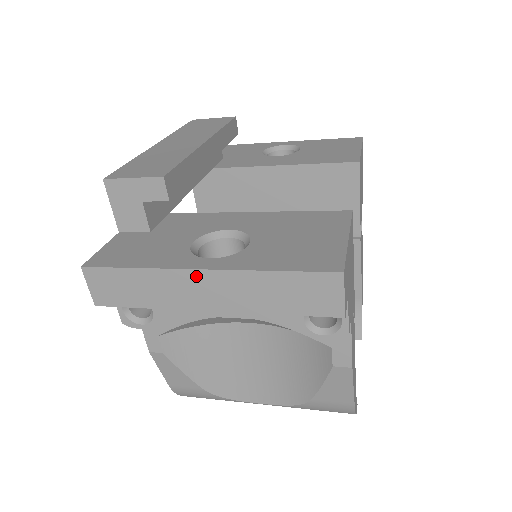
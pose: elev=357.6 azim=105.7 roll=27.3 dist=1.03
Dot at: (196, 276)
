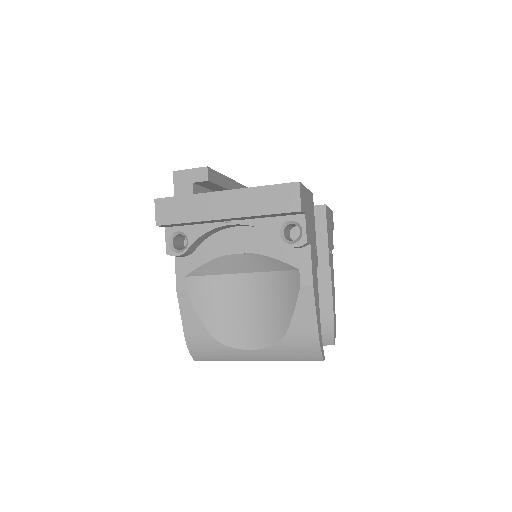
Dot at: (220, 195)
